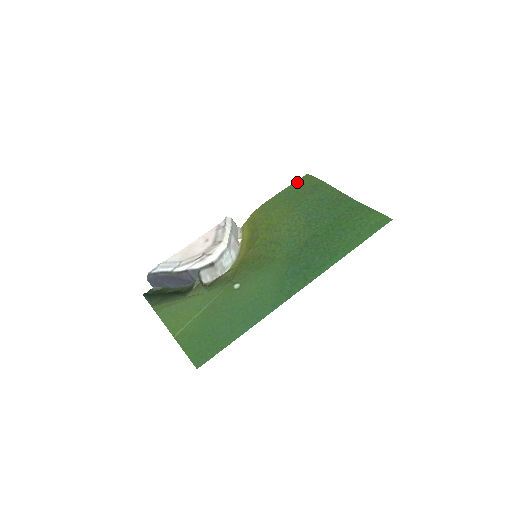
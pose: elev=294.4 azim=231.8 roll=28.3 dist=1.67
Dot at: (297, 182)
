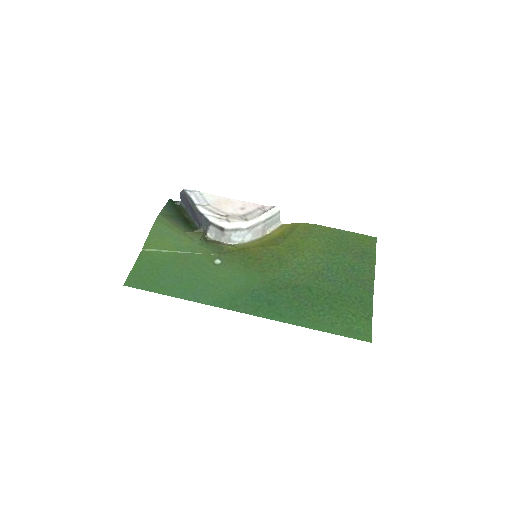
Dot at: (360, 235)
